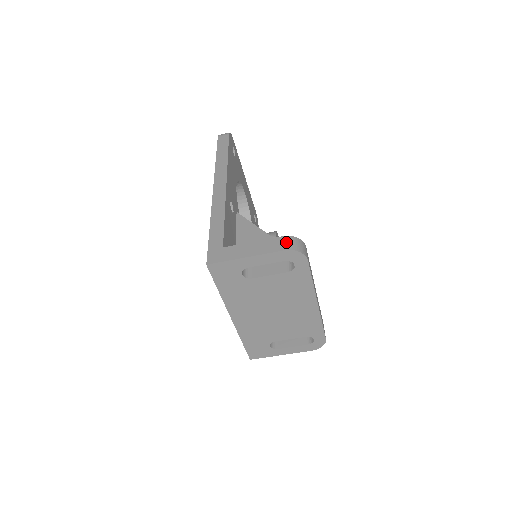
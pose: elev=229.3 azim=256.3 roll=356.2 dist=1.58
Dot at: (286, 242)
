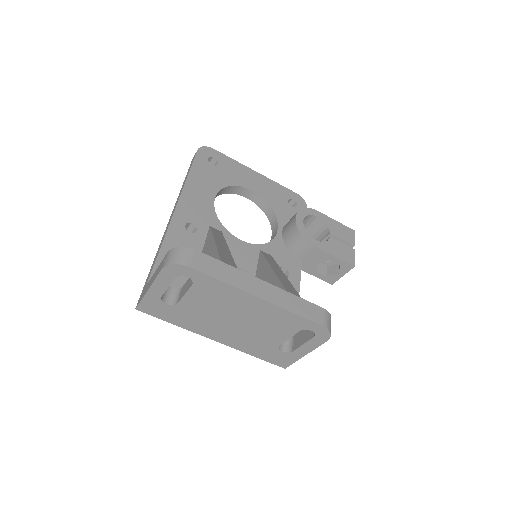
Dot at: (165, 259)
